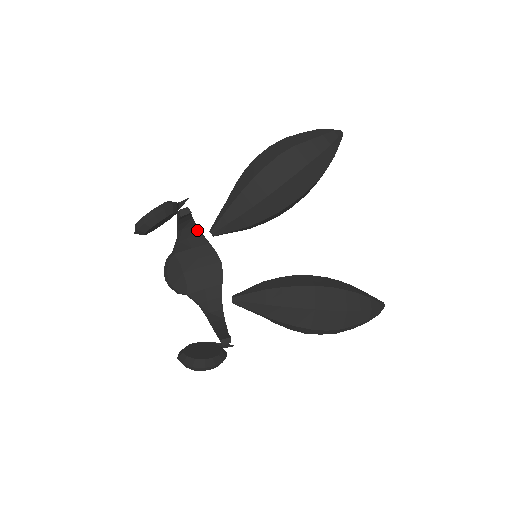
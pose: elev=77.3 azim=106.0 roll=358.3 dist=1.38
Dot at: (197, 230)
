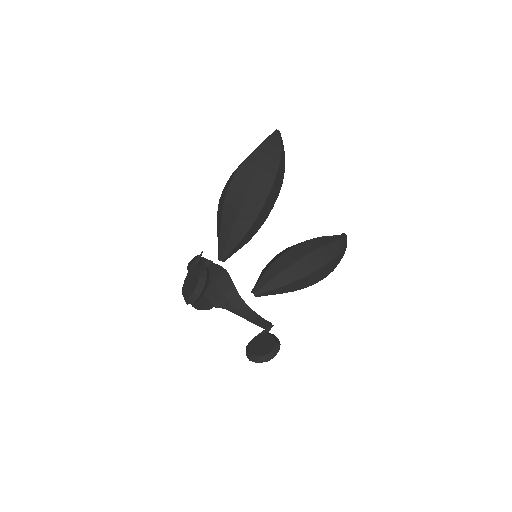
Dot at: occluded
